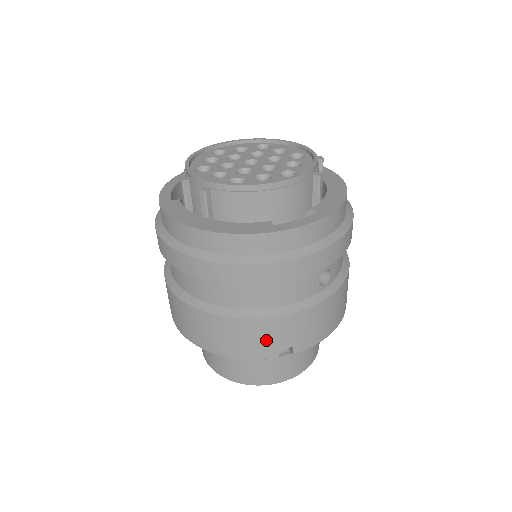
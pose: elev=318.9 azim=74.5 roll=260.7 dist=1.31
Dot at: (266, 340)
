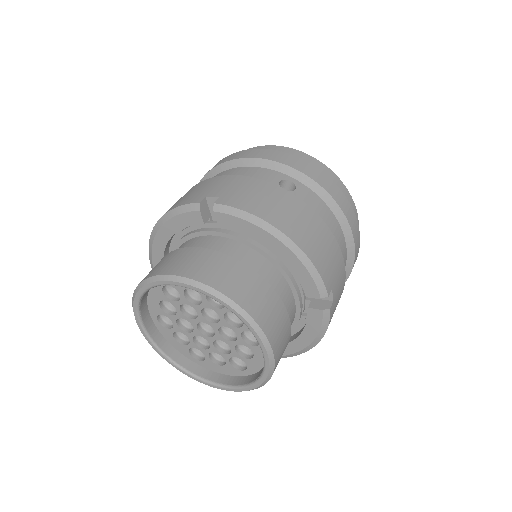
Dot at: (203, 190)
